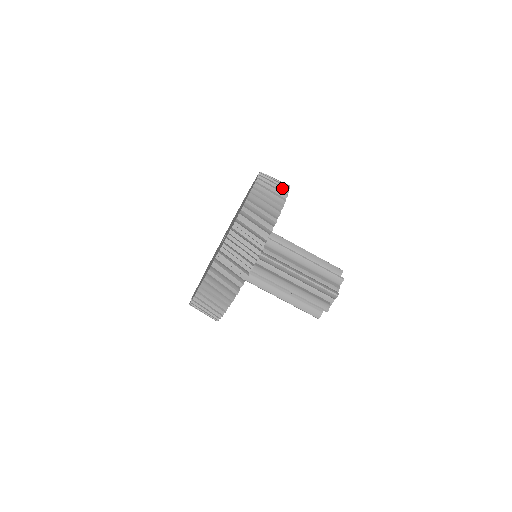
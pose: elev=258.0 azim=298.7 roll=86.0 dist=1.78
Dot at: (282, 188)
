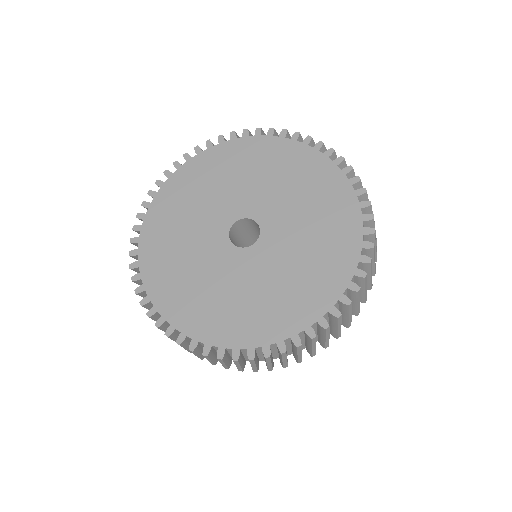
Dot at: (312, 353)
